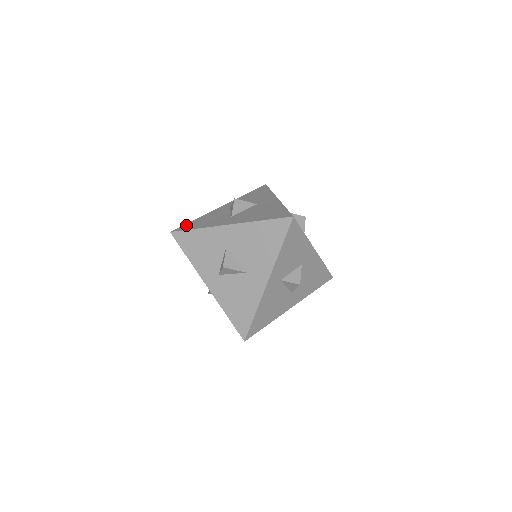
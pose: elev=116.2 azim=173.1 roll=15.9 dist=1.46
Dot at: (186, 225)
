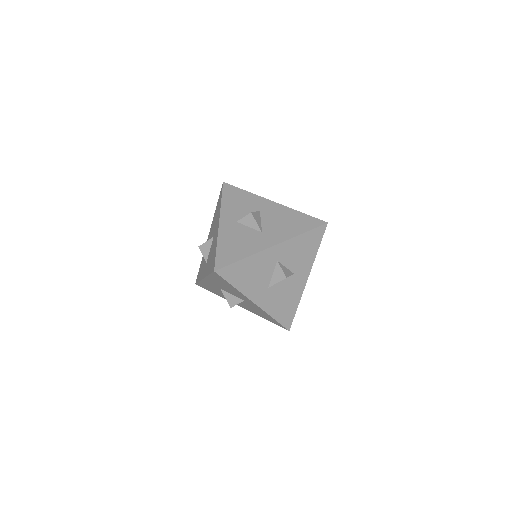
Dot at: occluded
